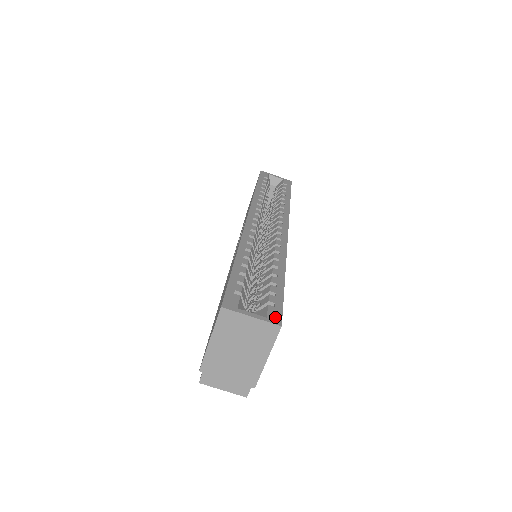
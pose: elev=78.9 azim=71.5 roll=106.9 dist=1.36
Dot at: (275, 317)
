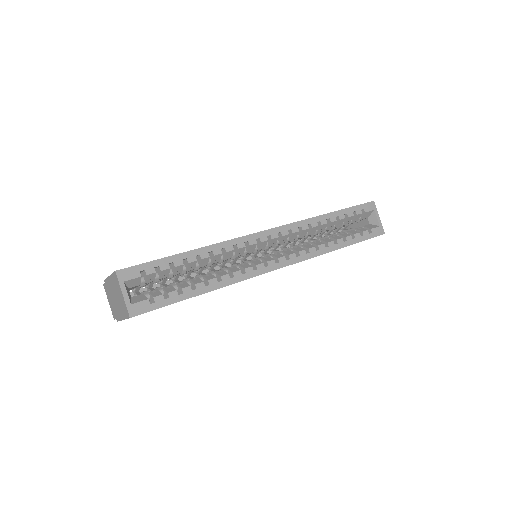
Dot at: (137, 309)
